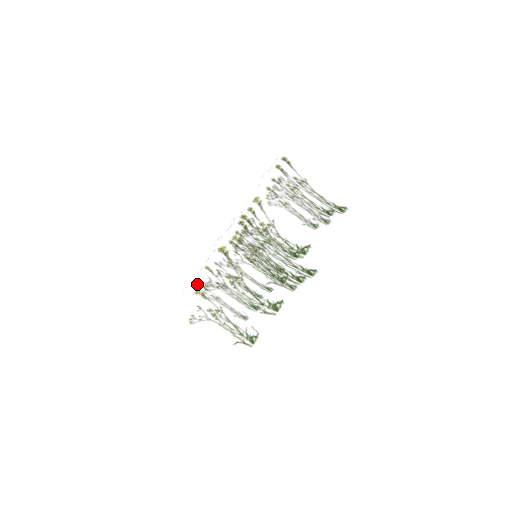
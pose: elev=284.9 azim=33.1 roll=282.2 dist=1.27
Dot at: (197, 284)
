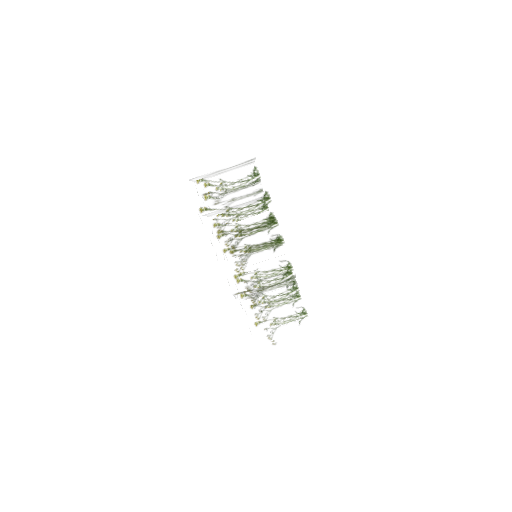
Dot at: occluded
